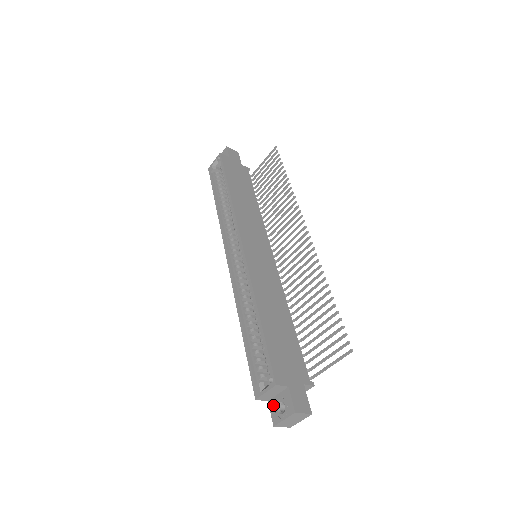
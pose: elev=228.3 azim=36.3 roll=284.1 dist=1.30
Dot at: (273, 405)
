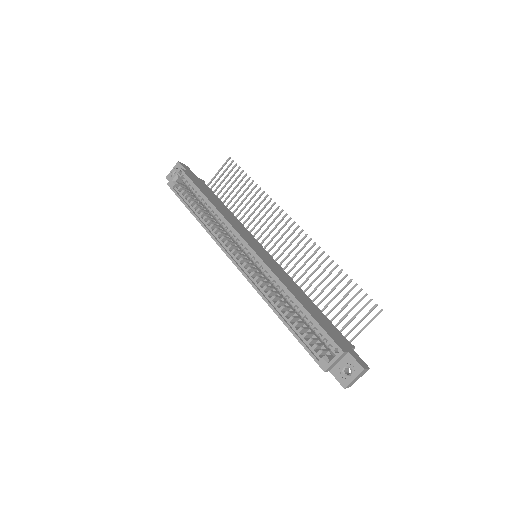
Dot at: (337, 372)
